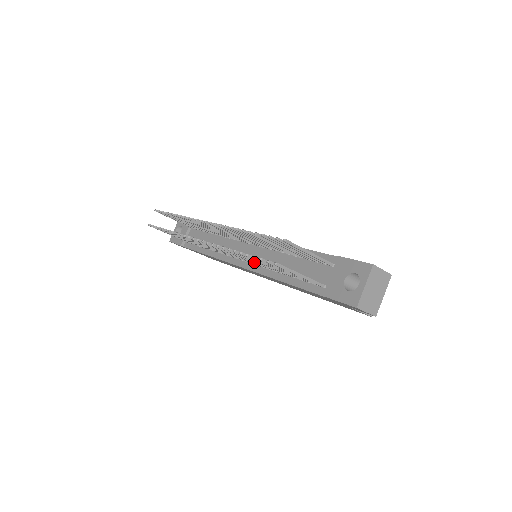
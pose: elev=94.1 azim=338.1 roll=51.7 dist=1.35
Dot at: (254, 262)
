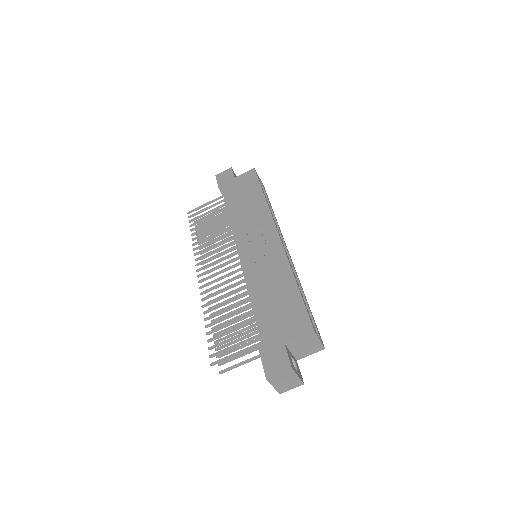
Dot at: occluded
